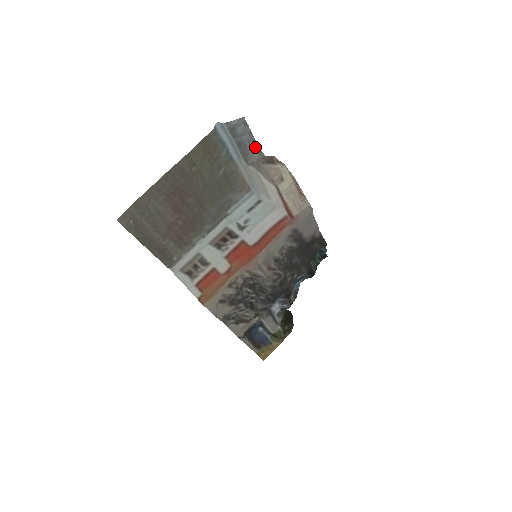
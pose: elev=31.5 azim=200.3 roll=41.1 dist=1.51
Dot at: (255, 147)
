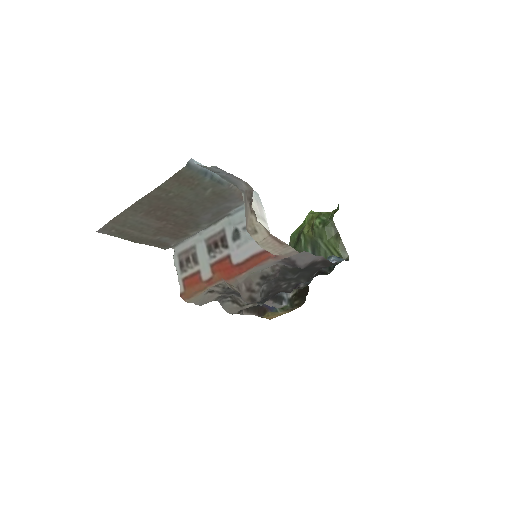
Dot at: (241, 181)
